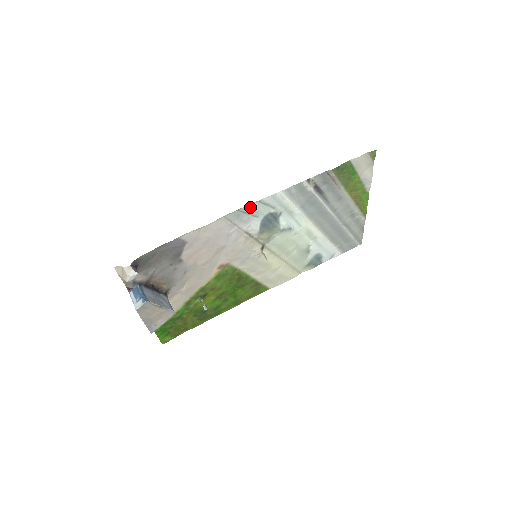
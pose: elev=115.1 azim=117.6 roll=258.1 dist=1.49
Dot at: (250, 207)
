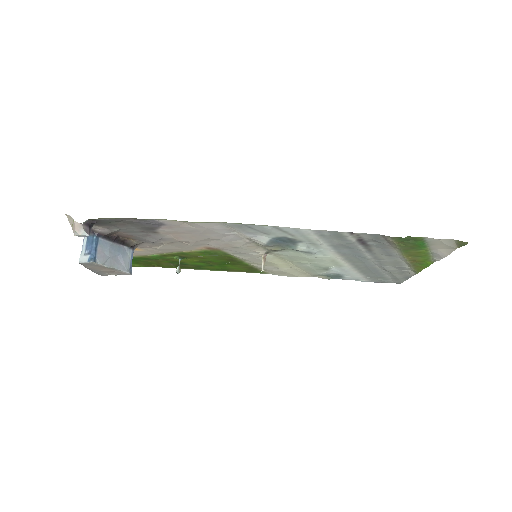
Dot at: (260, 226)
